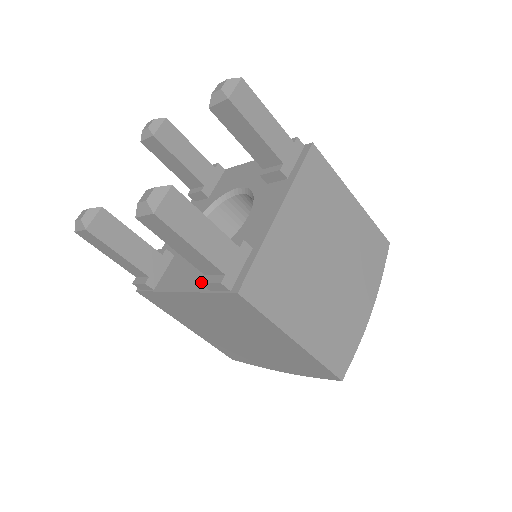
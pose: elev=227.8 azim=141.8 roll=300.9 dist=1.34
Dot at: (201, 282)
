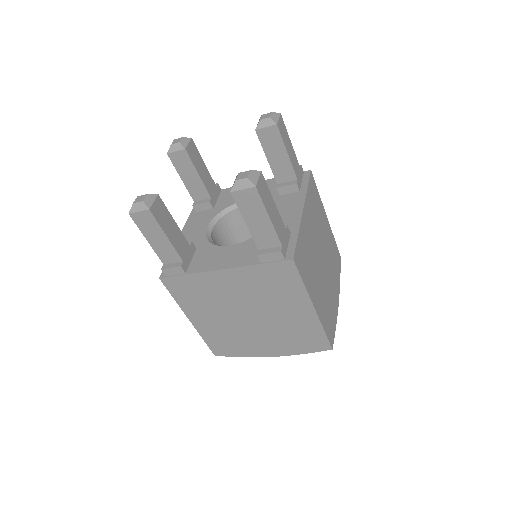
Dot at: (257, 254)
